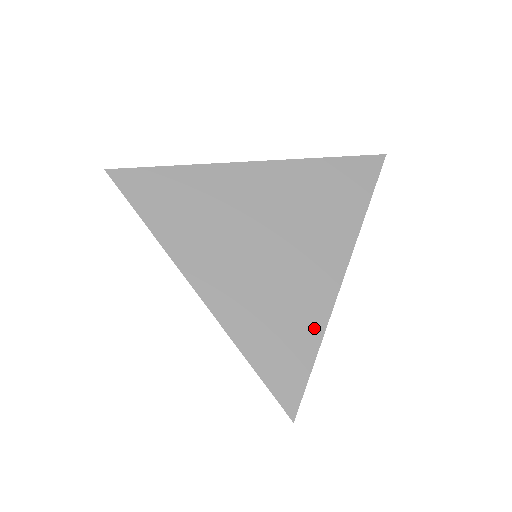
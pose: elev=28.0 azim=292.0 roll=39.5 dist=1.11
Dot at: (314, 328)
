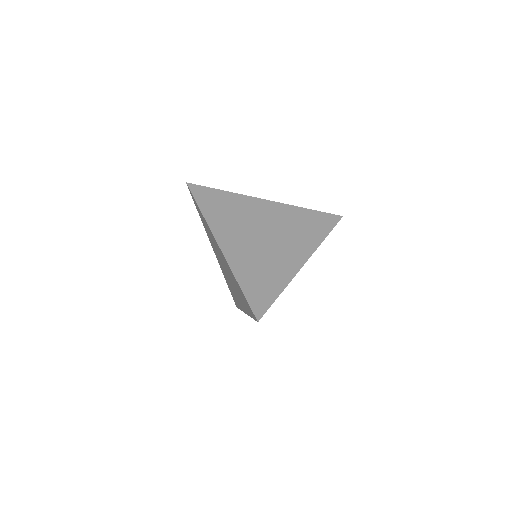
Dot at: (282, 281)
